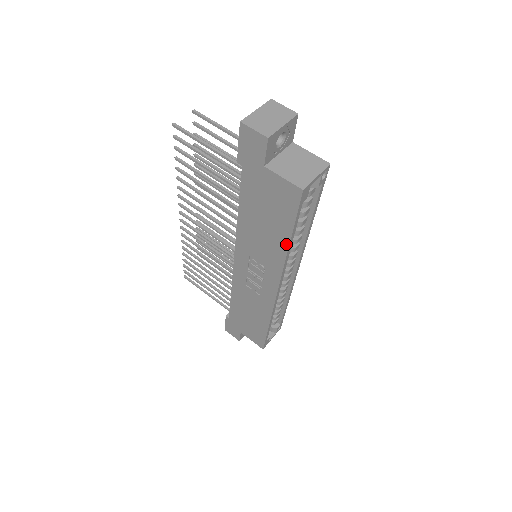
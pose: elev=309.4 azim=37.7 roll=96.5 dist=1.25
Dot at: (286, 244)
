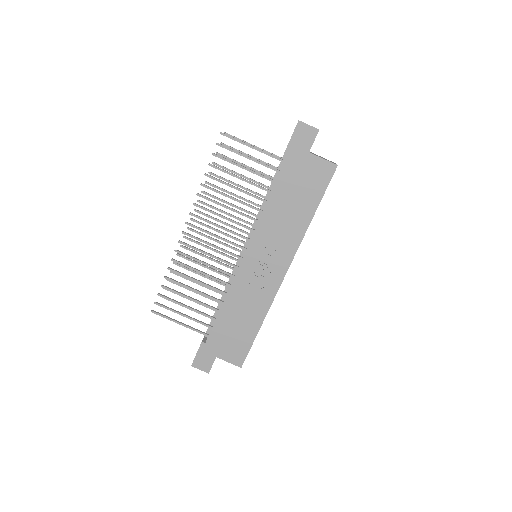
Dot at: (310, 218)
